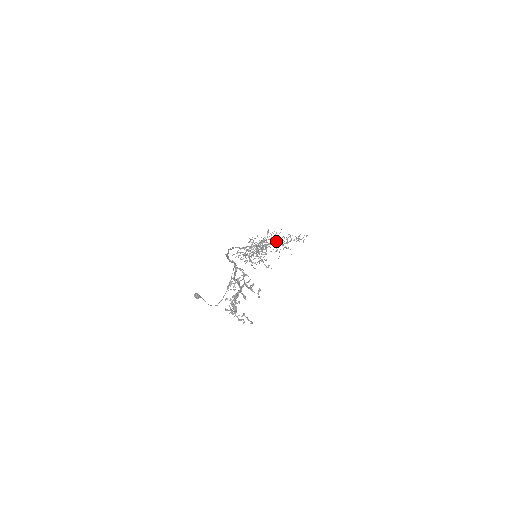
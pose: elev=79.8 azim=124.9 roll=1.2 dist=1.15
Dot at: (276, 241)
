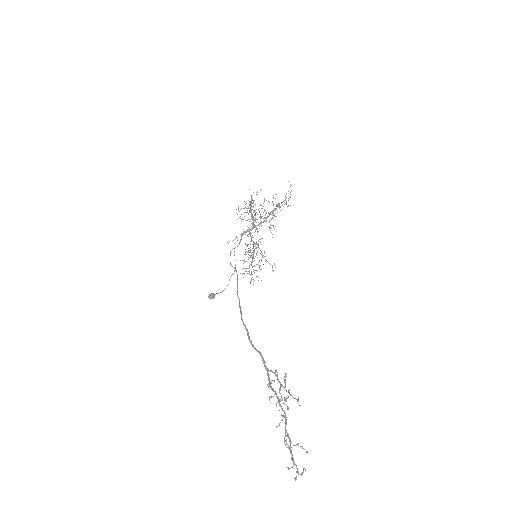
Dot at: (265, 214)
